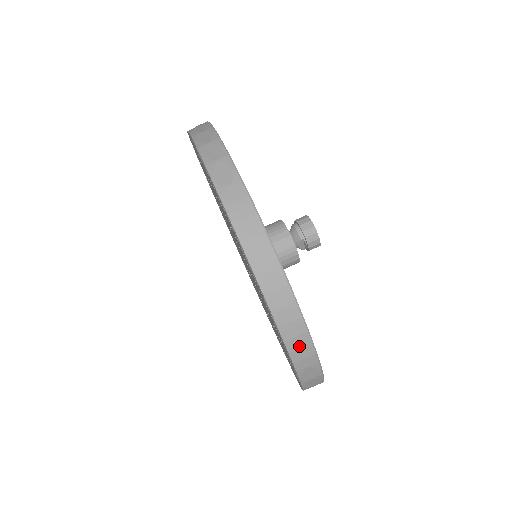
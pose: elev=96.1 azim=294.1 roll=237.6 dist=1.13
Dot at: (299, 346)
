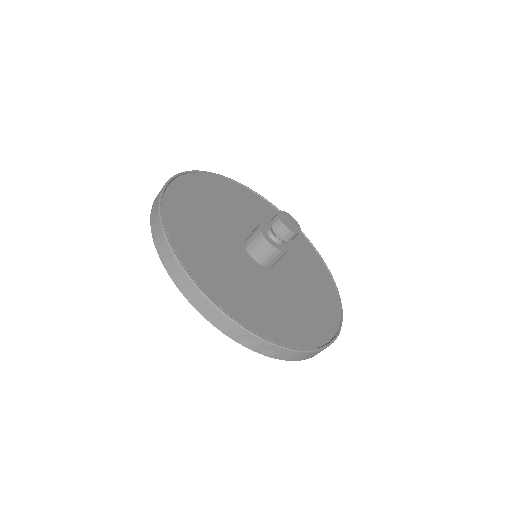
Dot at: (216, 318)
